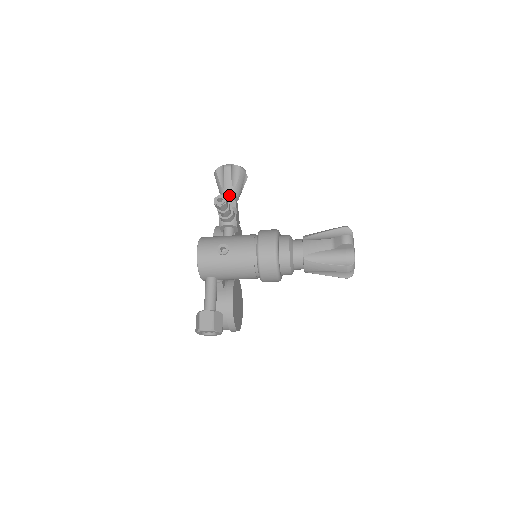
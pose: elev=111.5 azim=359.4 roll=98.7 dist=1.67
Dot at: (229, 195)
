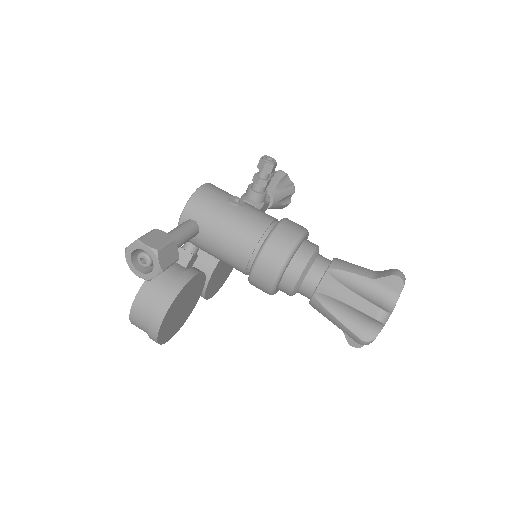
Dot at: occluded
